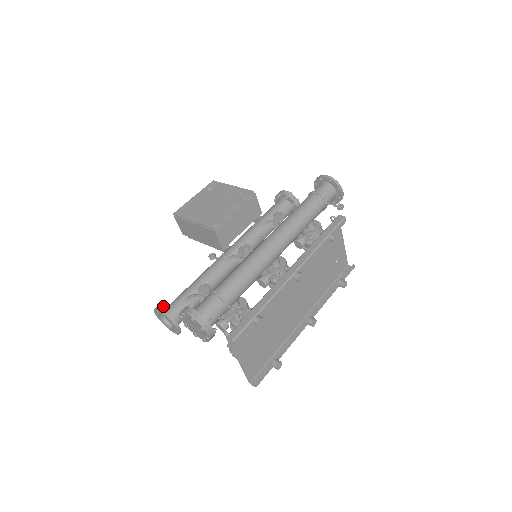
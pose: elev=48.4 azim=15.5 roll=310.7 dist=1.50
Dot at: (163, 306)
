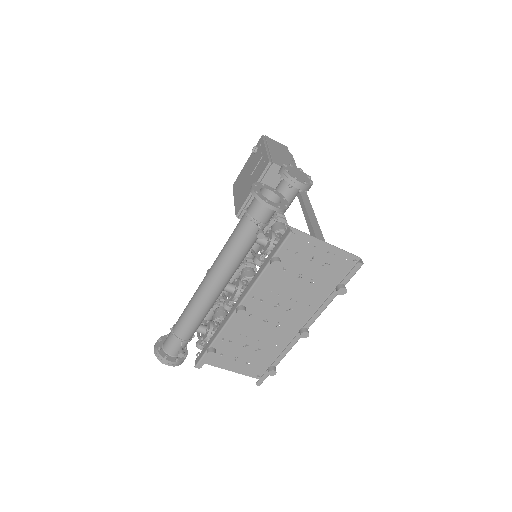
Dot at: occluded
